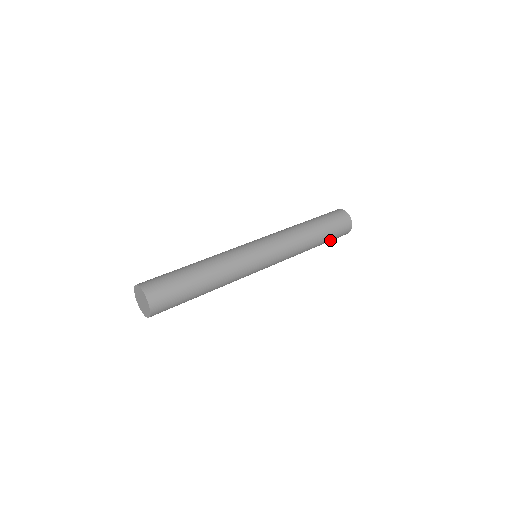
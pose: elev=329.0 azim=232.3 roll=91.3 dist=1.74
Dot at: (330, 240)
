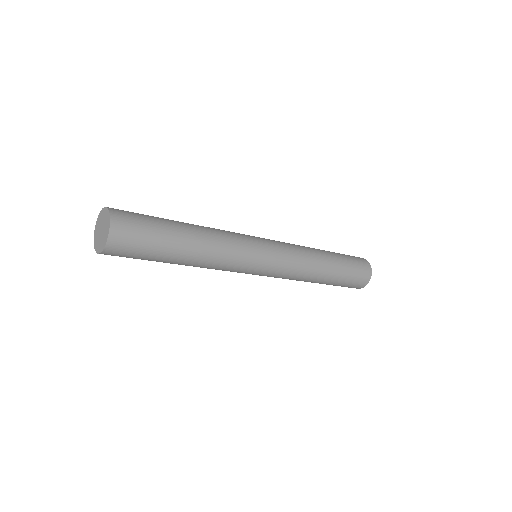
Dot at: (348, 276)
